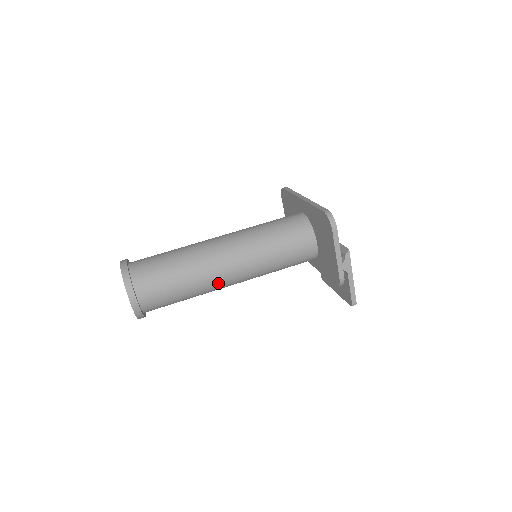
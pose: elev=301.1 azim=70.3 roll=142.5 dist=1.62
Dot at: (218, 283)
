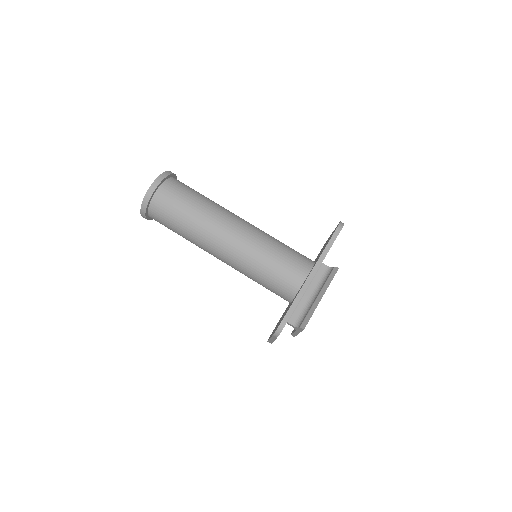
Dot at: occluded
